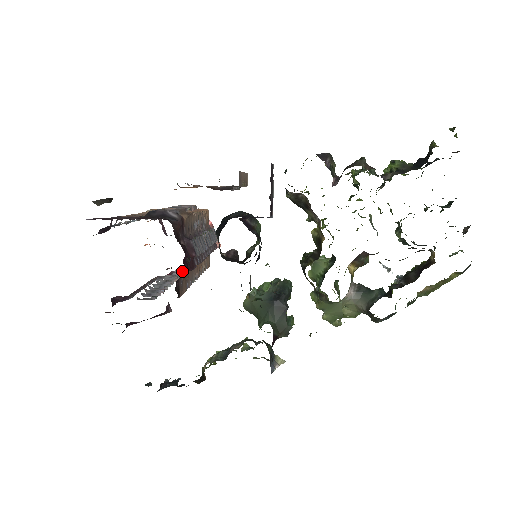
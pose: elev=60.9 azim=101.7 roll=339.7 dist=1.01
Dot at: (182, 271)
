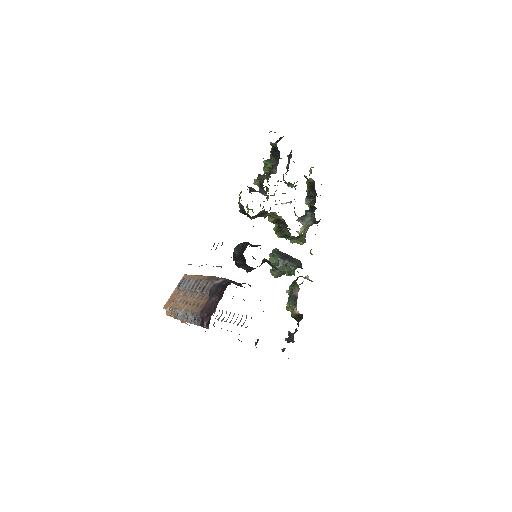
Dot at: occluded
